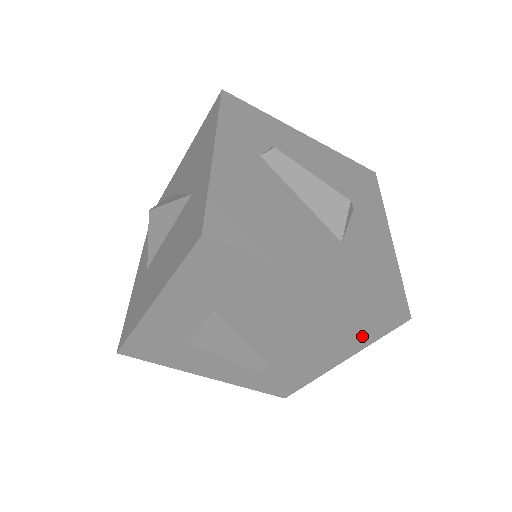
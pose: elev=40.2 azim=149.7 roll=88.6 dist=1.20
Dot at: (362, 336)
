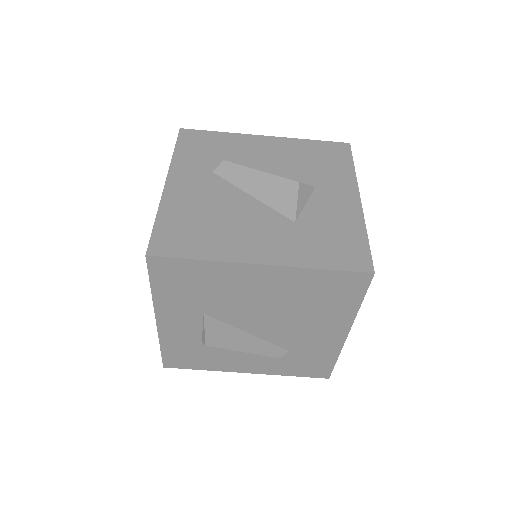
Dot at: (344, 302)
